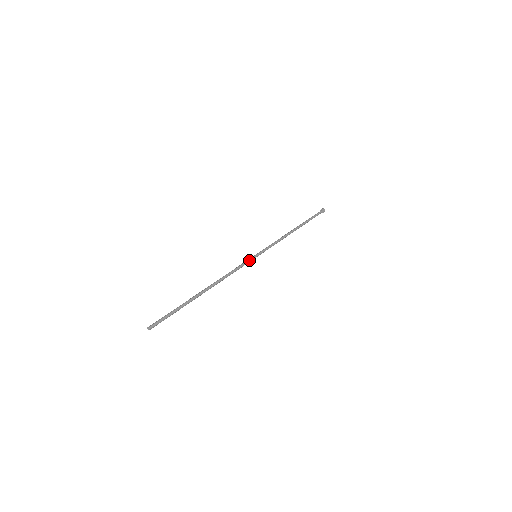
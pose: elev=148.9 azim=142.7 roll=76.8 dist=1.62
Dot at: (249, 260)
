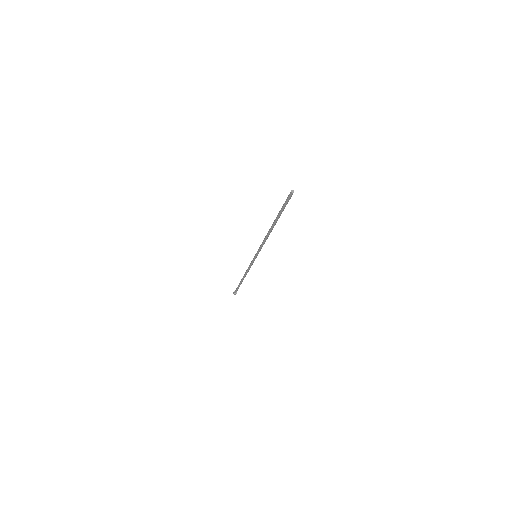
Dot at: occluded
